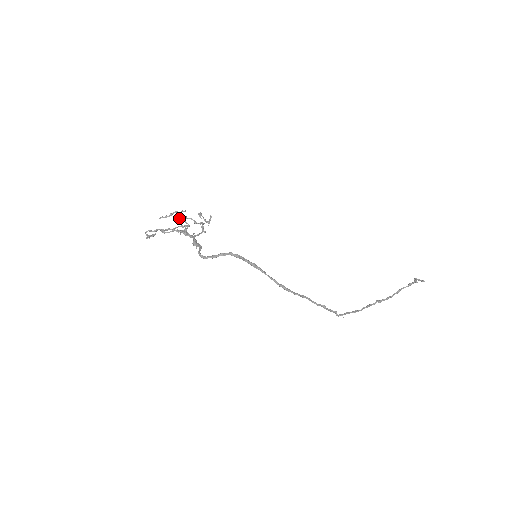
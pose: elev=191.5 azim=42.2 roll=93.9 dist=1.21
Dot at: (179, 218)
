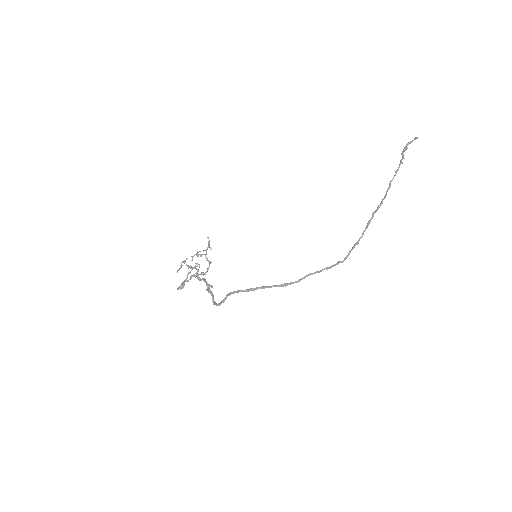
Dot at: occluded
